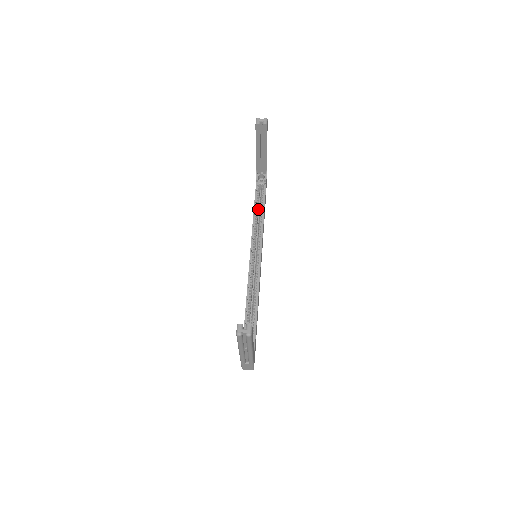
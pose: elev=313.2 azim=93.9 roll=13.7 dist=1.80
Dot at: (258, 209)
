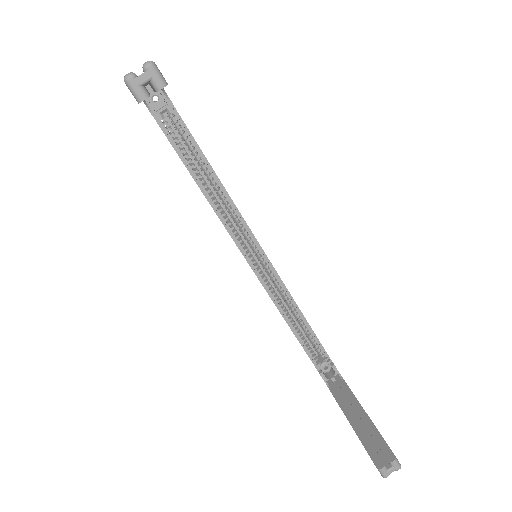
Dot at: (192, 162)
